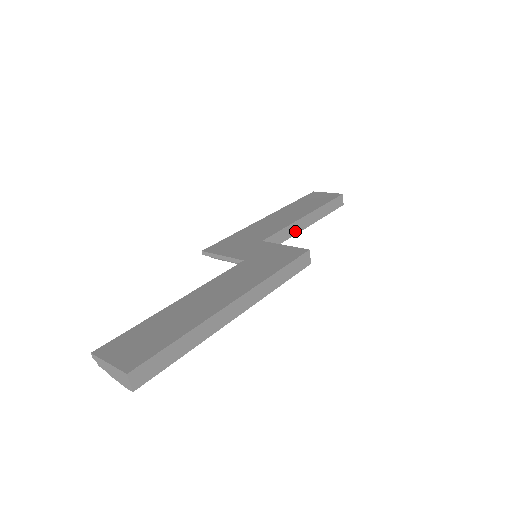
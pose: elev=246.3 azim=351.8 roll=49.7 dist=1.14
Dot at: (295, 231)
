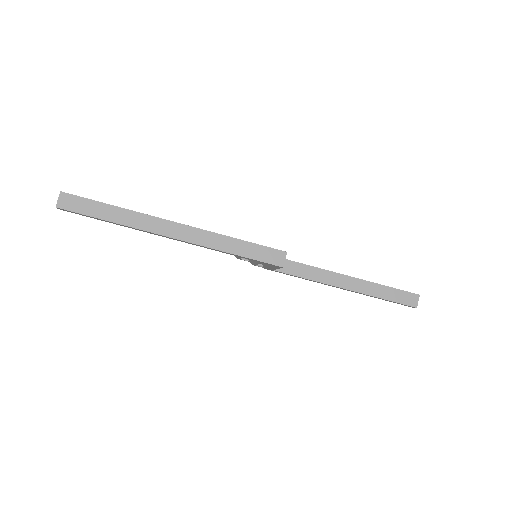
Dot at: (325, 280)
